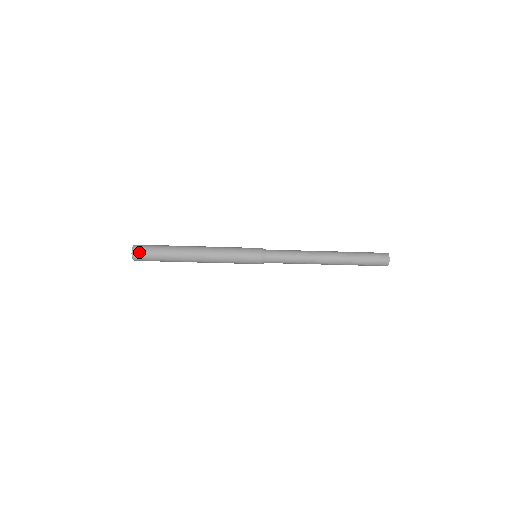
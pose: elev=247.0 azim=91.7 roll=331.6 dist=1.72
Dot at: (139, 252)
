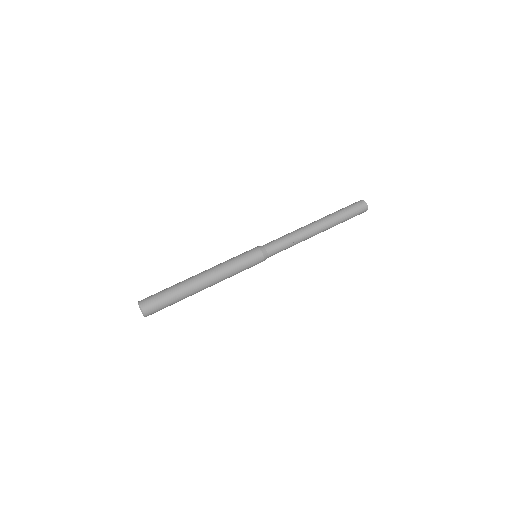
Dot at: occluded
